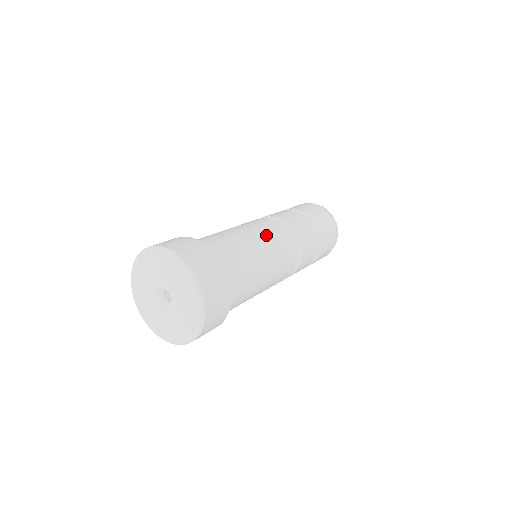
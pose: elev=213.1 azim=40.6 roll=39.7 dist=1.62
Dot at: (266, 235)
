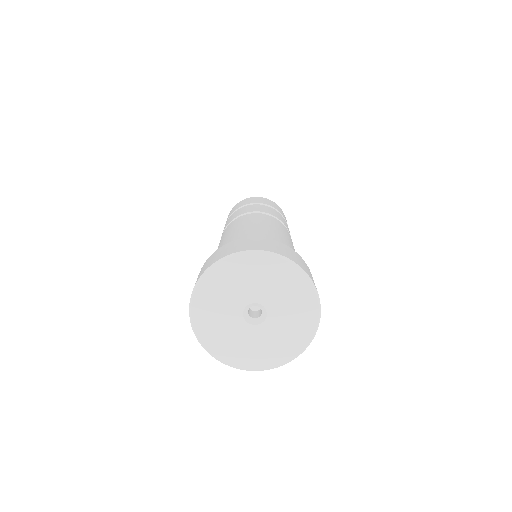
Dot at: (282, 230)
